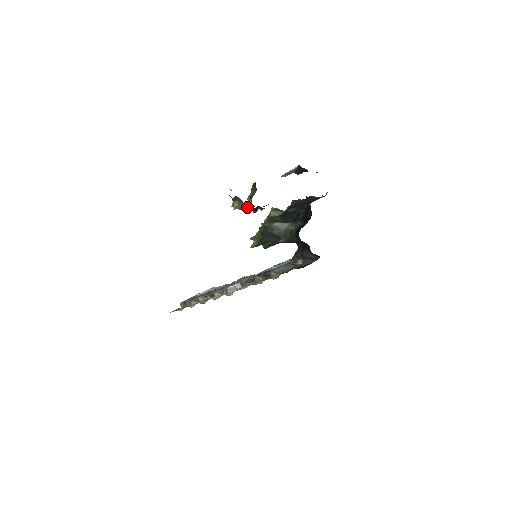
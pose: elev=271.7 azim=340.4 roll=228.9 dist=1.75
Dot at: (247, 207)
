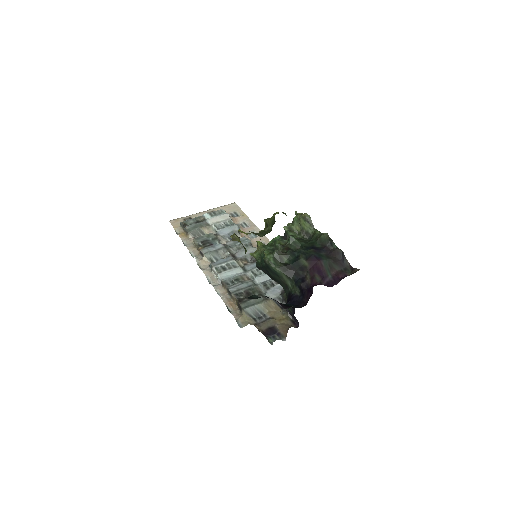
Dot at: (246, 250)
